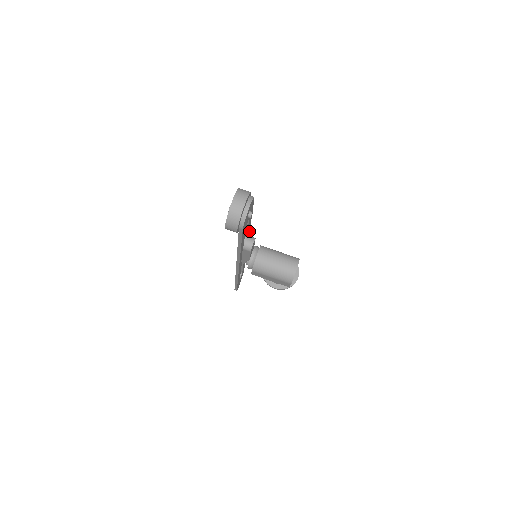
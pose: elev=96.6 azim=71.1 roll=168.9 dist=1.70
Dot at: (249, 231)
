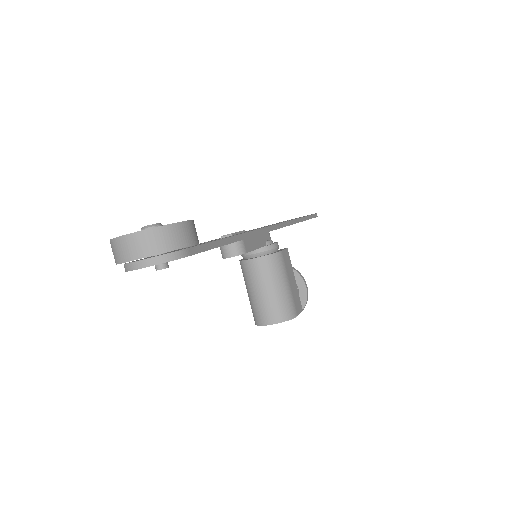
Dot at: (255, 235)
